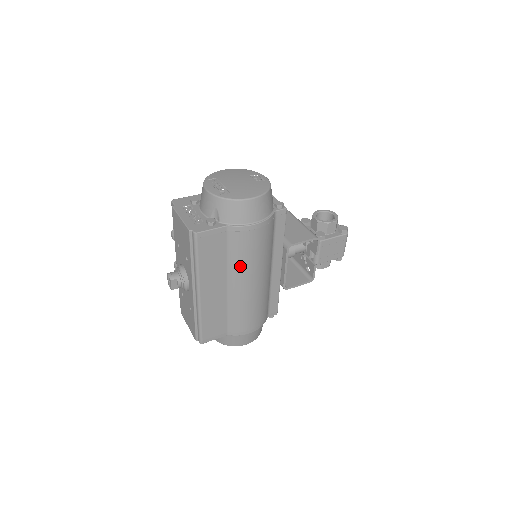
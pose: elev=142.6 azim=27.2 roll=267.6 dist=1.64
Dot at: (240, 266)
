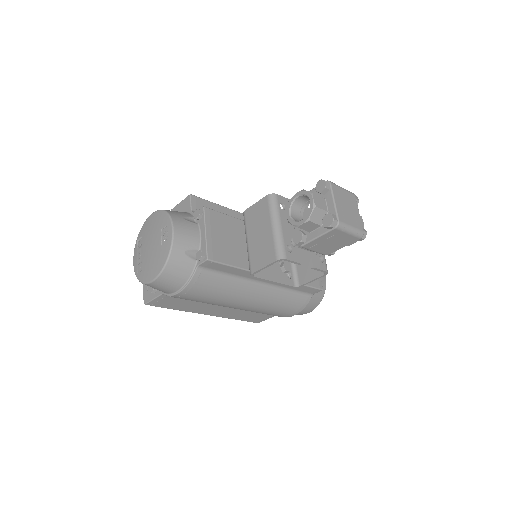
Dot at: (212, 304)
